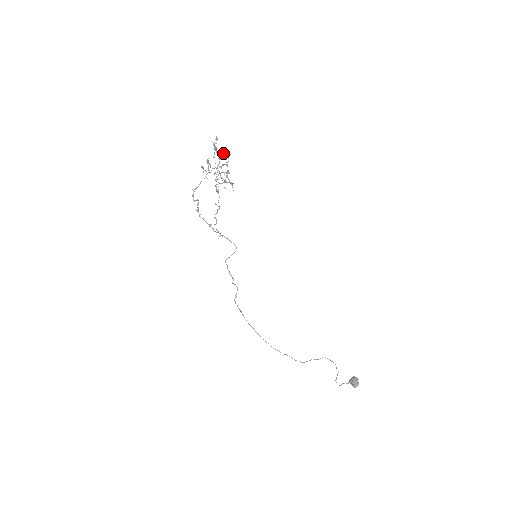
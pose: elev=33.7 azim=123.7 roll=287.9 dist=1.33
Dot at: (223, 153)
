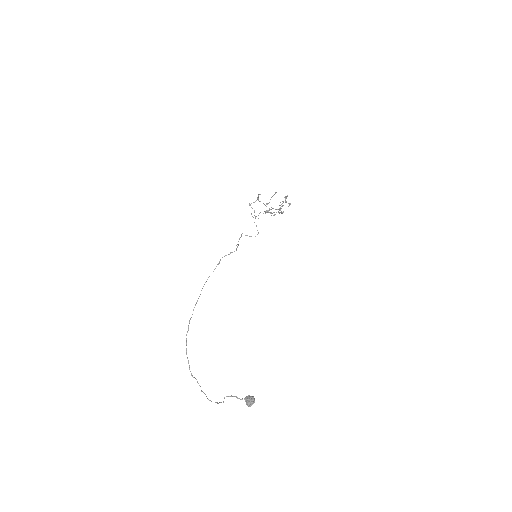
Dot at: (283, 205)
